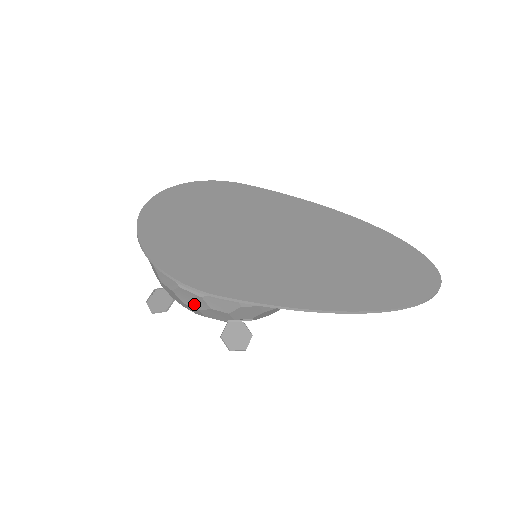
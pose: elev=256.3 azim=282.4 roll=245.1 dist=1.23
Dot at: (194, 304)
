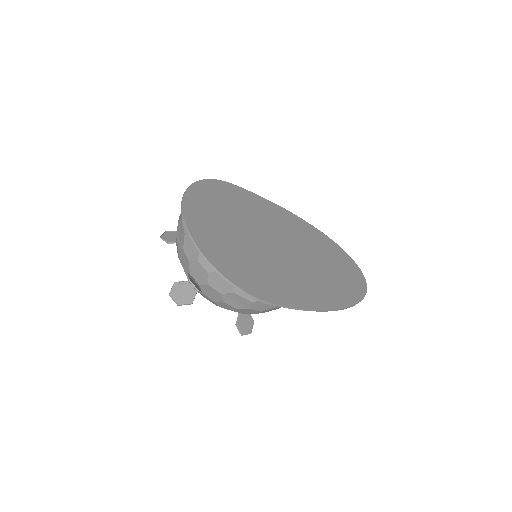
Dot at: (236, 304)
